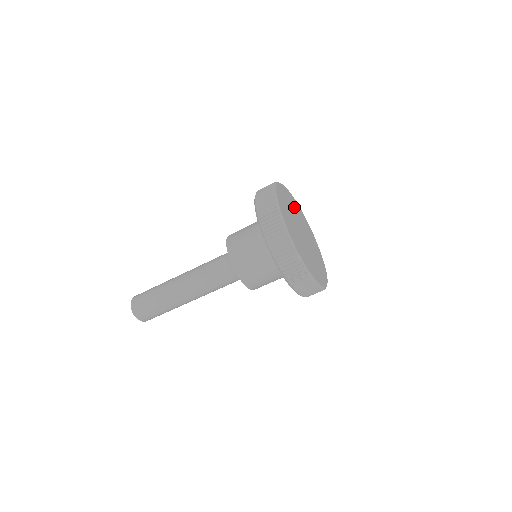
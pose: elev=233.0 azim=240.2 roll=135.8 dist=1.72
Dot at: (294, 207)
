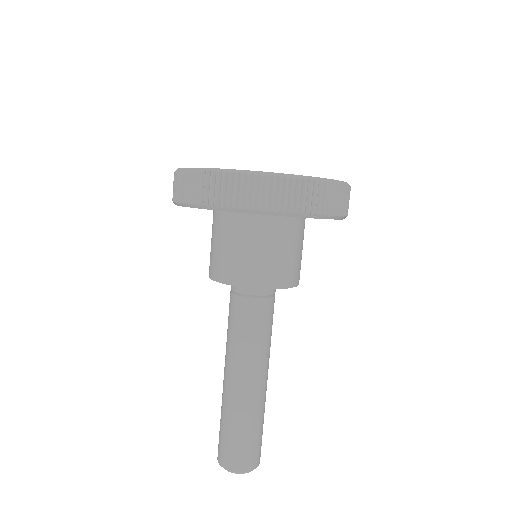
Dot at: occluded
